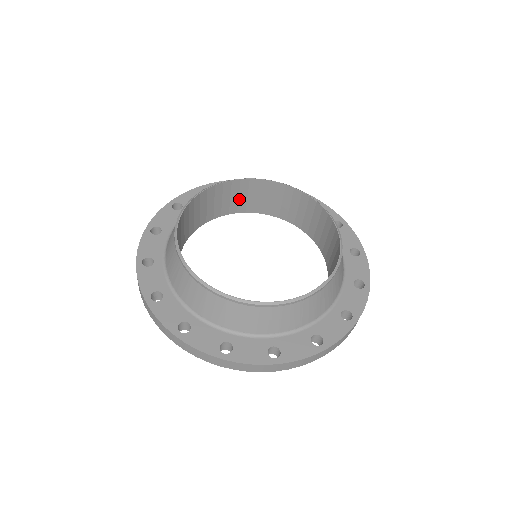
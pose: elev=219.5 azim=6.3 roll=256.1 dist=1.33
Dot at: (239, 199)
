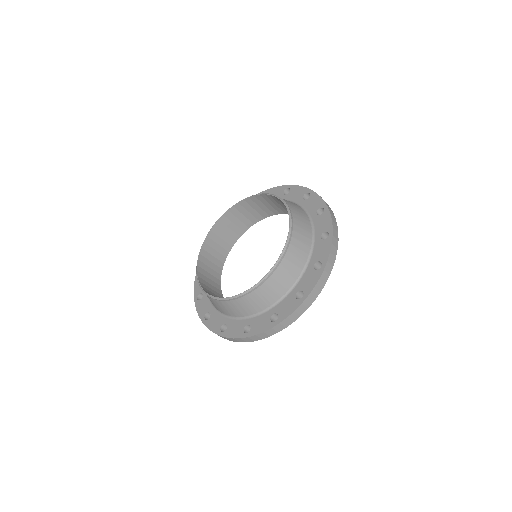
Dot at: (272, 206)
